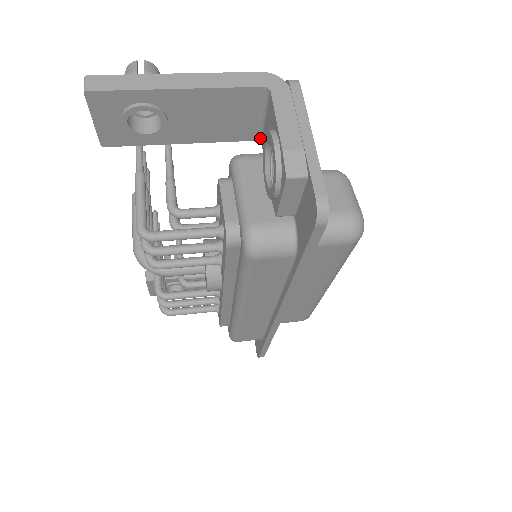
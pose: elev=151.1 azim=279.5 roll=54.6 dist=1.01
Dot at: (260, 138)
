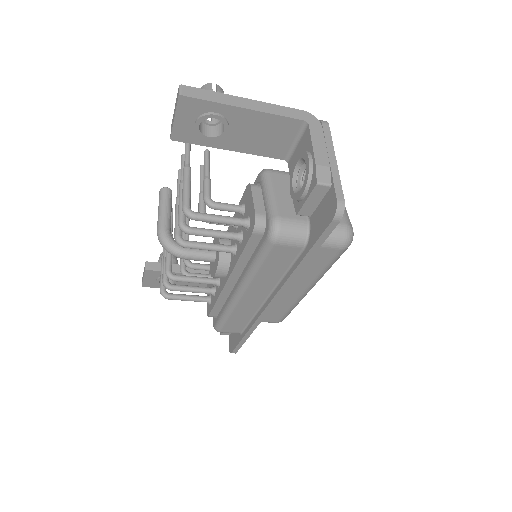
Dot at: (288, 159)
